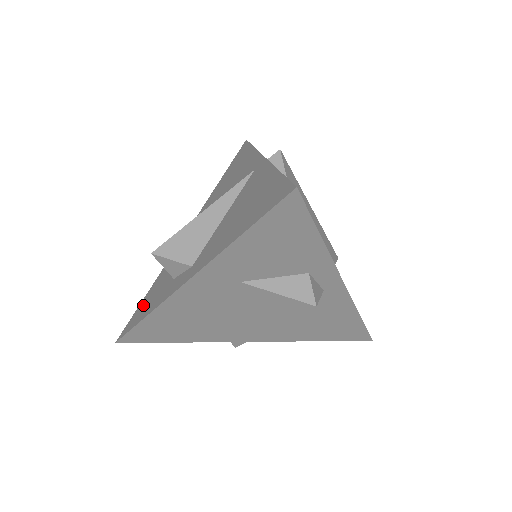
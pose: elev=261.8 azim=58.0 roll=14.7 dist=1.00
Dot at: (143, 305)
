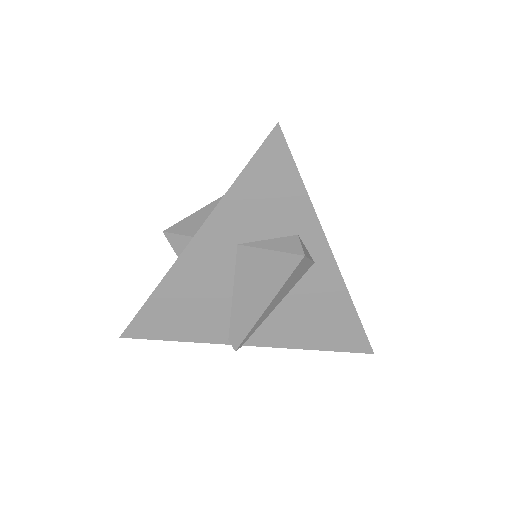
Dot at: occluded
